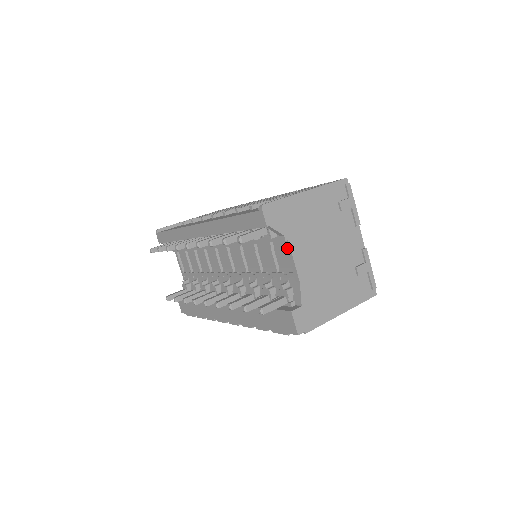
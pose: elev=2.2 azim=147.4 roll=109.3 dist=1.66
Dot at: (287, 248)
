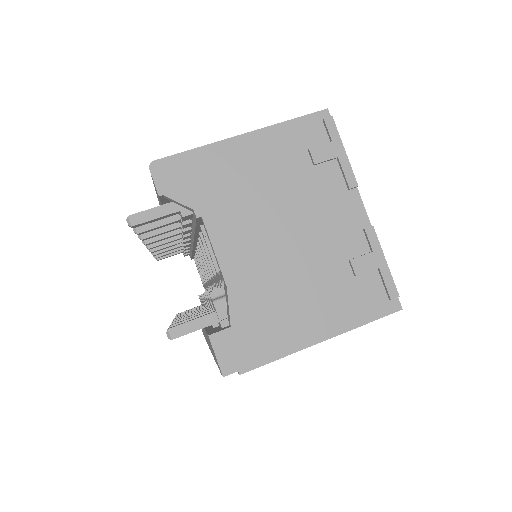
Dot at: occluded
